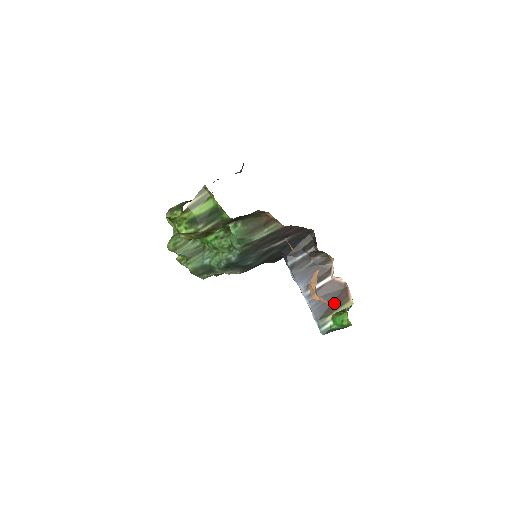
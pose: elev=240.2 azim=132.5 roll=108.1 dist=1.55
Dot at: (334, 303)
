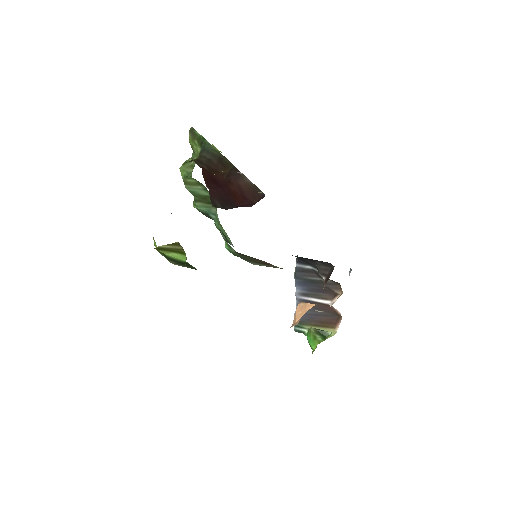
Dot at: (319, 320)
